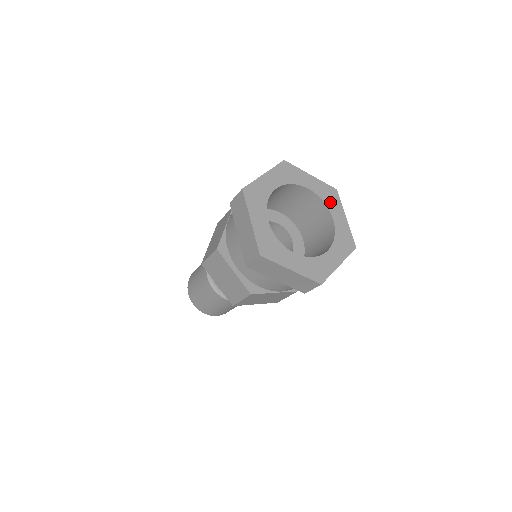
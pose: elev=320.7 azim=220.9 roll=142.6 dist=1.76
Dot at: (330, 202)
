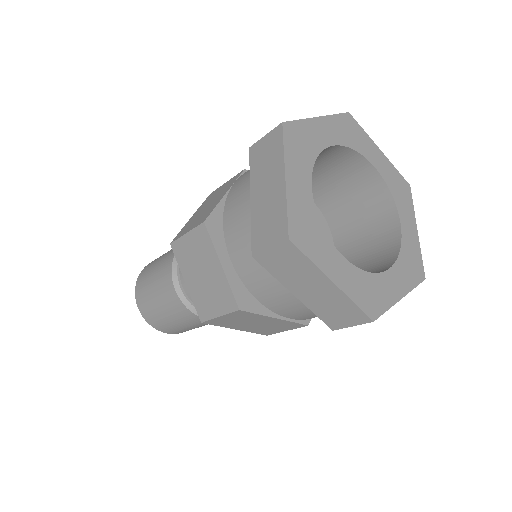
Dot at: (400, 198)
